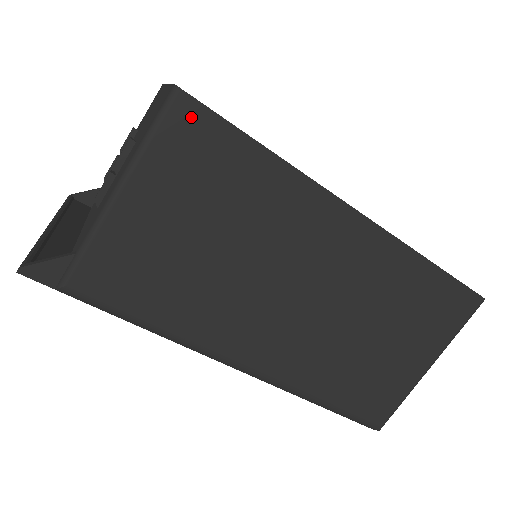
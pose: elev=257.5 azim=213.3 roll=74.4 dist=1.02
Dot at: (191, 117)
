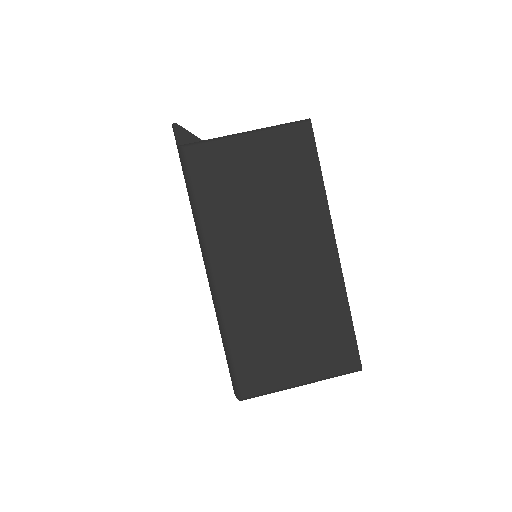
Dot at: (305, 135)
